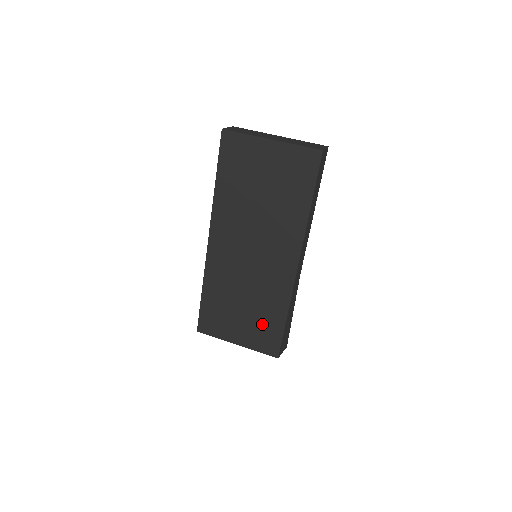
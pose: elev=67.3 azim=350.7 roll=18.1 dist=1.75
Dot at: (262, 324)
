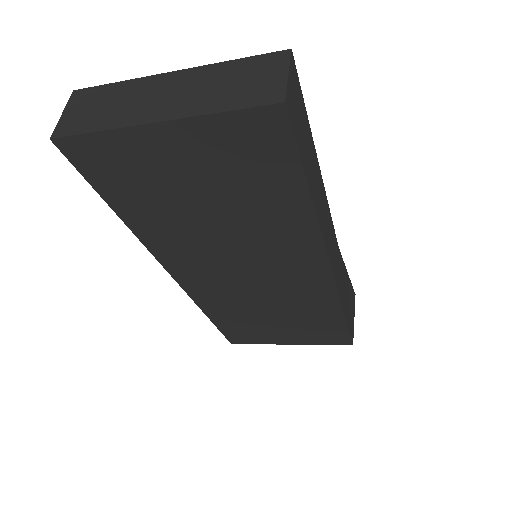
Dot at: (312, 326)
